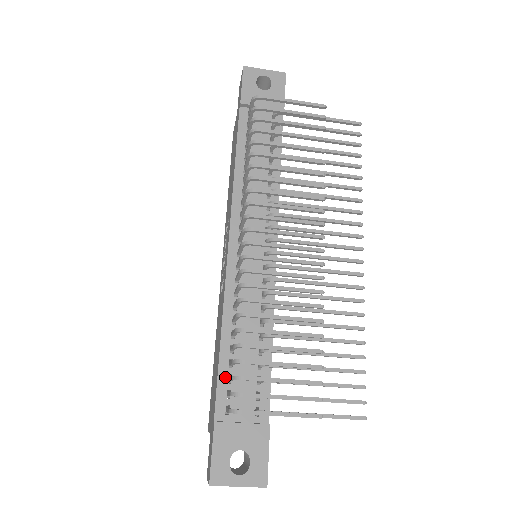
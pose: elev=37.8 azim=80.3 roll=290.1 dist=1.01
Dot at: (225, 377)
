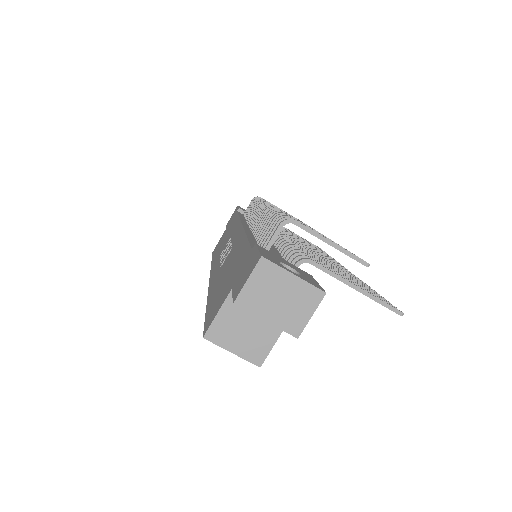
Dot at: occluded
